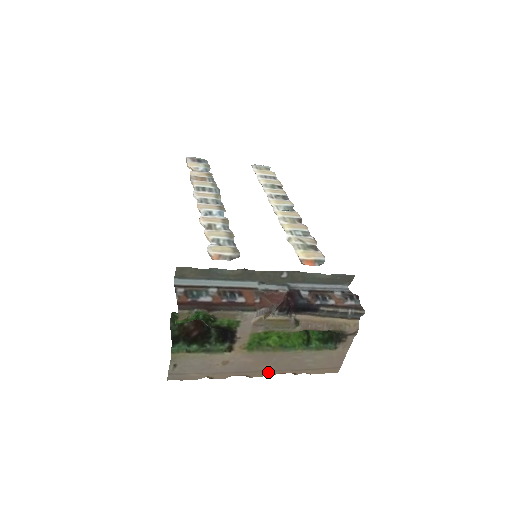
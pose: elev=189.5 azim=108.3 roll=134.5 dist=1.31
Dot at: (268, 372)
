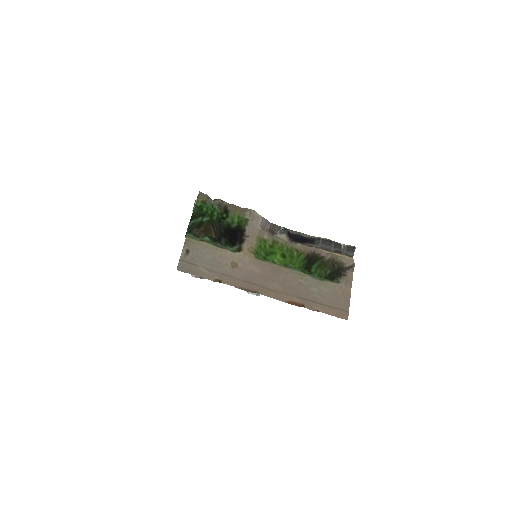
Dot at: (276, 293)
